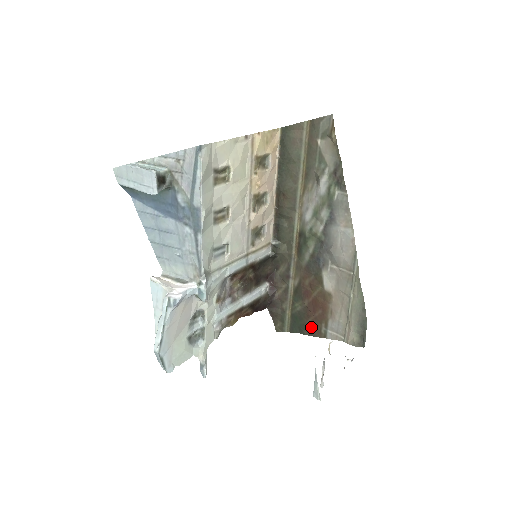
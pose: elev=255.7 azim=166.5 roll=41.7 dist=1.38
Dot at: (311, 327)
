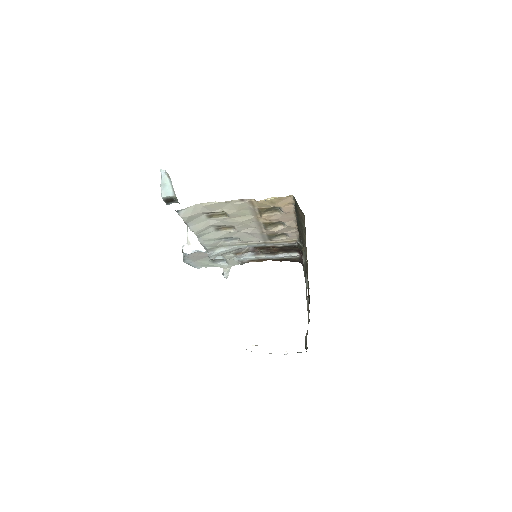
Dot at: occluded
